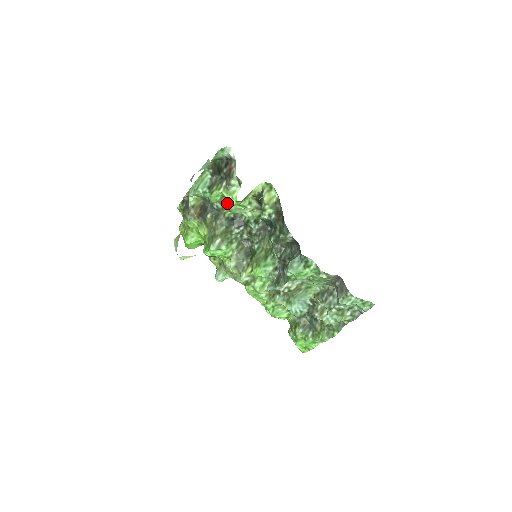
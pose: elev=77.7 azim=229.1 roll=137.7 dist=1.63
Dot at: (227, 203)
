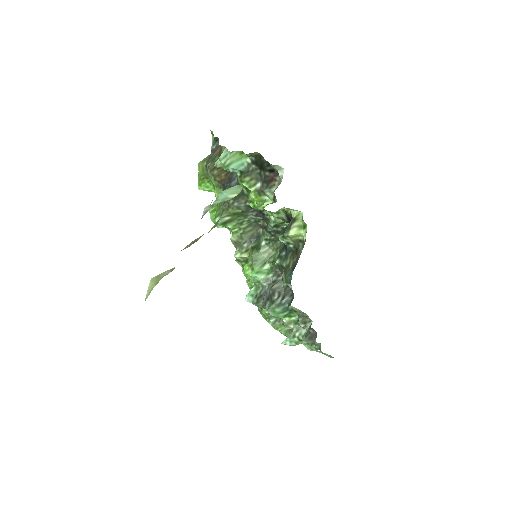
Dot at: occluded
